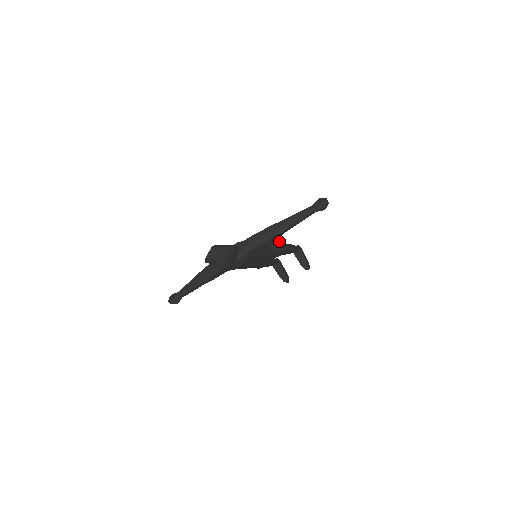
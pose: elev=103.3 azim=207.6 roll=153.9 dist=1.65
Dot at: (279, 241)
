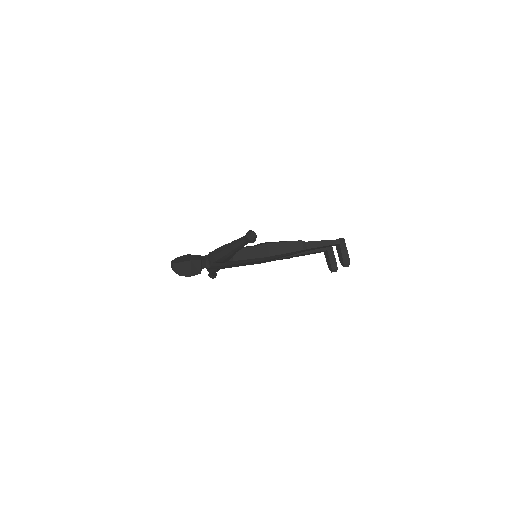
Dot at: (290, 241)
